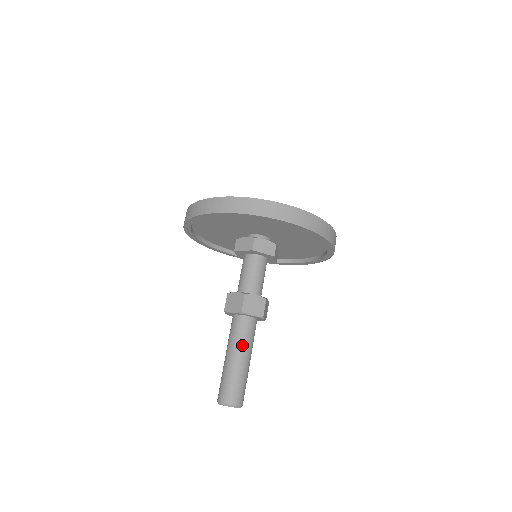
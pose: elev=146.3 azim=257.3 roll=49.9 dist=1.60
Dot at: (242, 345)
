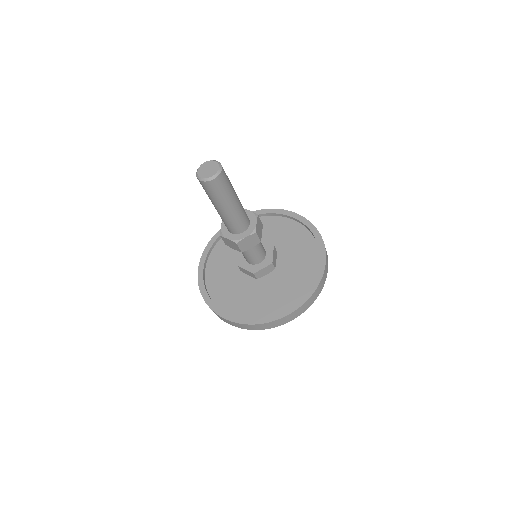
Dot at: occluded
